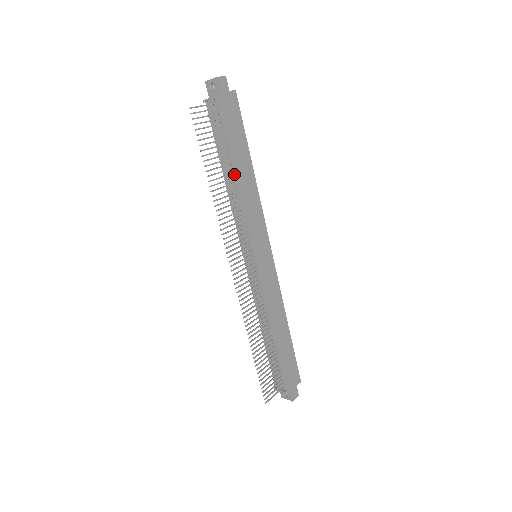
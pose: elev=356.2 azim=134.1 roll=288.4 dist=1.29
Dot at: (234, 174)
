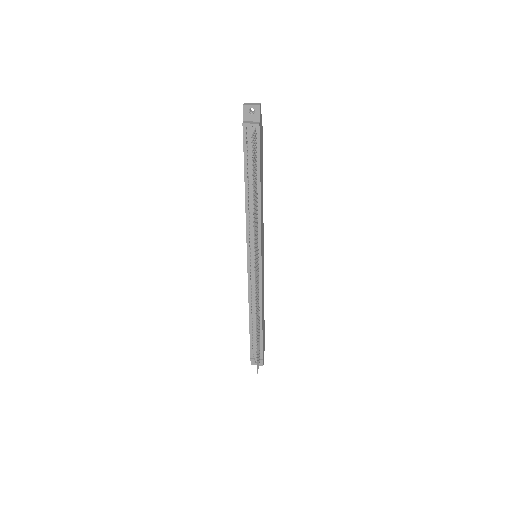
Dot at: (259, 190)
